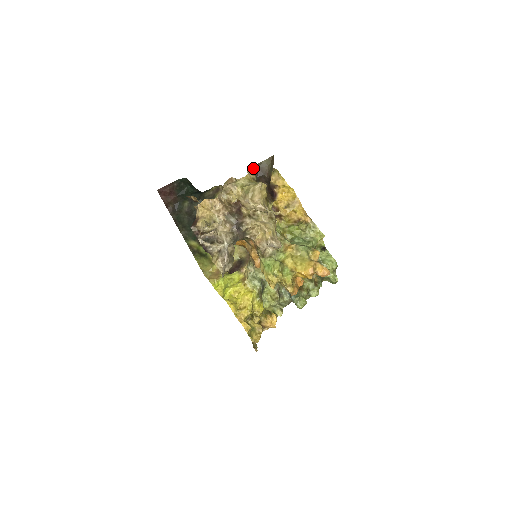
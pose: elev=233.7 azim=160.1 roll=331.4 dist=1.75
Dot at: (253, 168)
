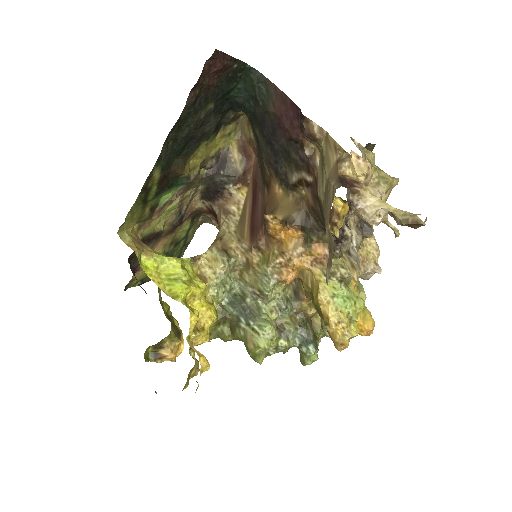
Dot at: occluded
